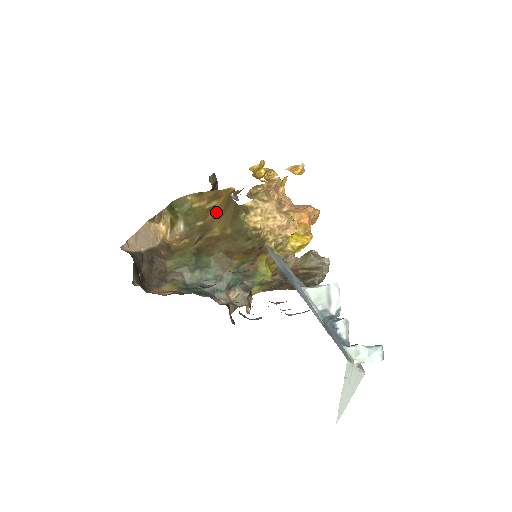
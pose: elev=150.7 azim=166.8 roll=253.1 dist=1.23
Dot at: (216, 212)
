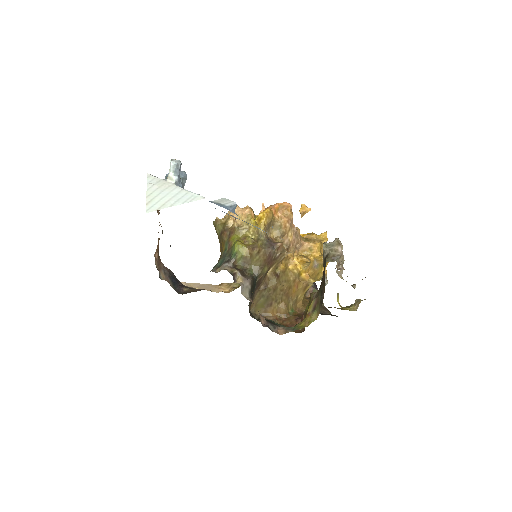
Dot at: occluded
